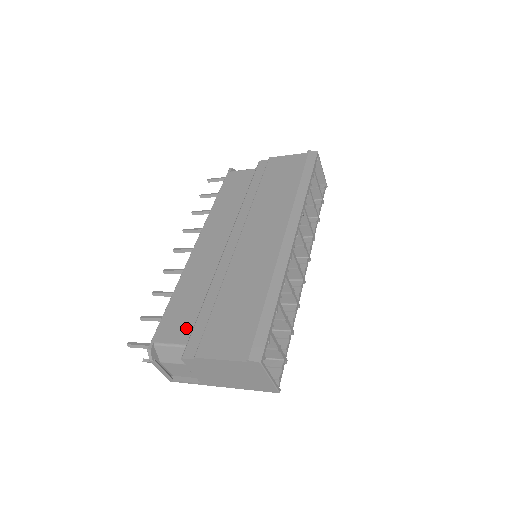
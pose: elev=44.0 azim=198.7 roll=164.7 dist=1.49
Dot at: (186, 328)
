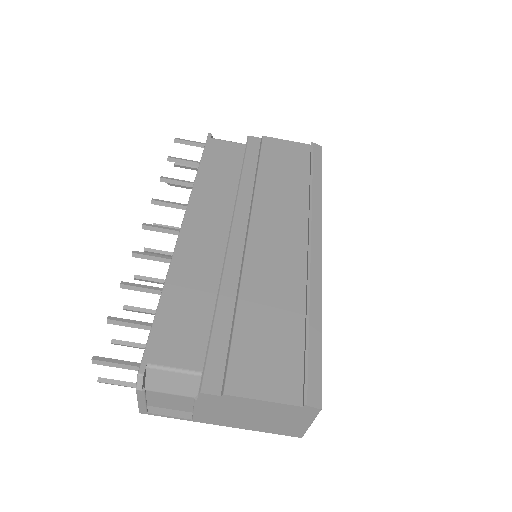
Dot at: (196, 347)
